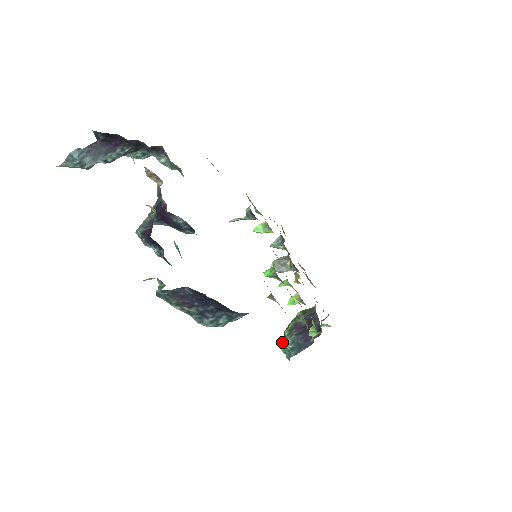
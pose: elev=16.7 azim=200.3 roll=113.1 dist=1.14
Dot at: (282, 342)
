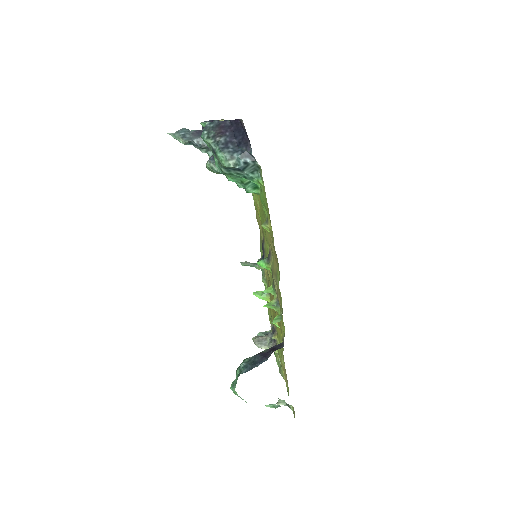
Dot at: (234, 381)
